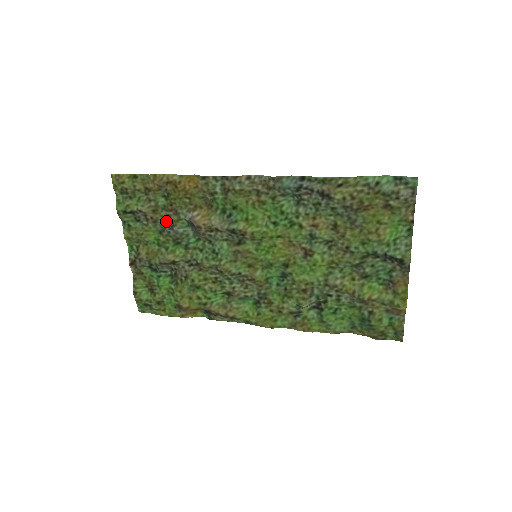
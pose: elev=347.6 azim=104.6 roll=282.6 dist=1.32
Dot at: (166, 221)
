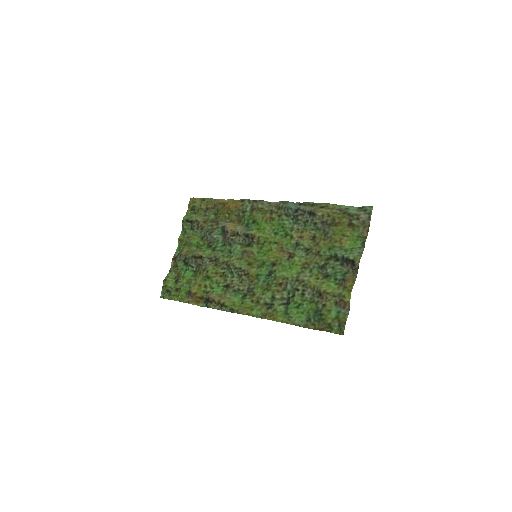
Dot at: (209, 229)
